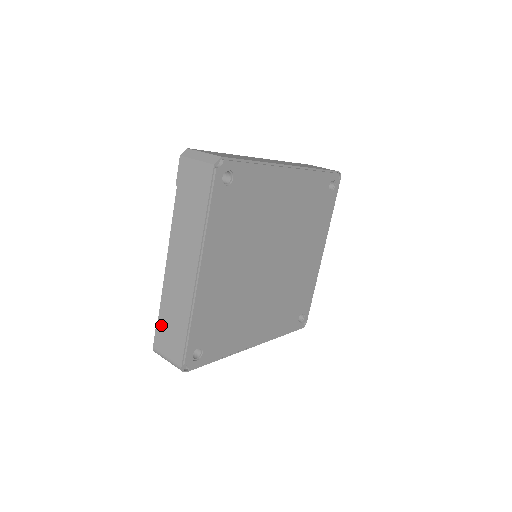
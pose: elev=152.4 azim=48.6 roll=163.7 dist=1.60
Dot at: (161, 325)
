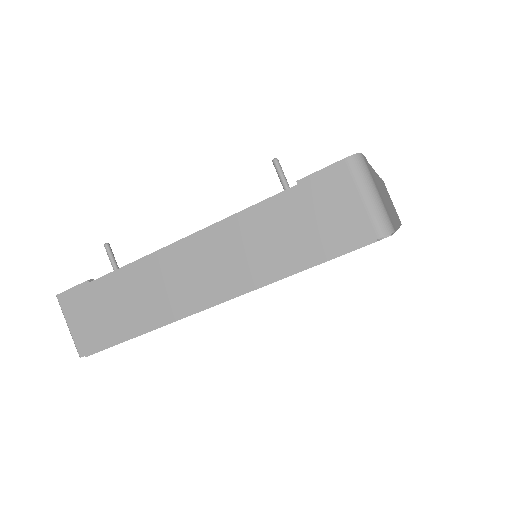
Dot at: occluded
